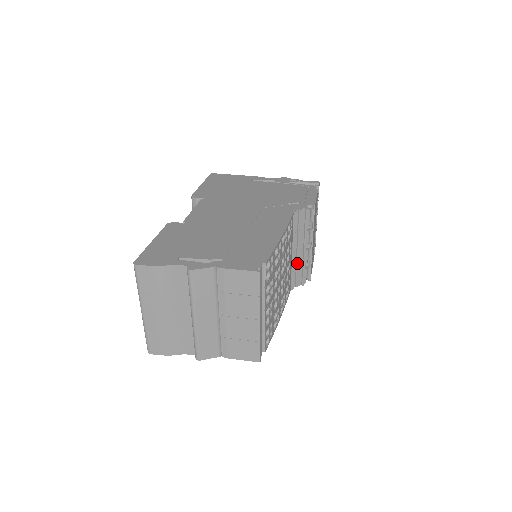
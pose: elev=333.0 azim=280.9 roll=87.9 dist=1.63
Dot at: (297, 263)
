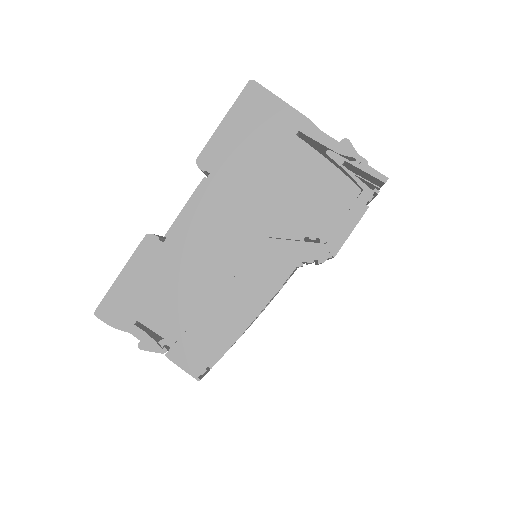
Dot at: occluded
